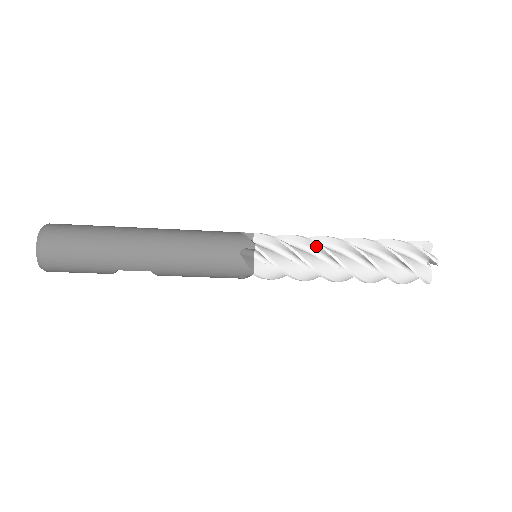
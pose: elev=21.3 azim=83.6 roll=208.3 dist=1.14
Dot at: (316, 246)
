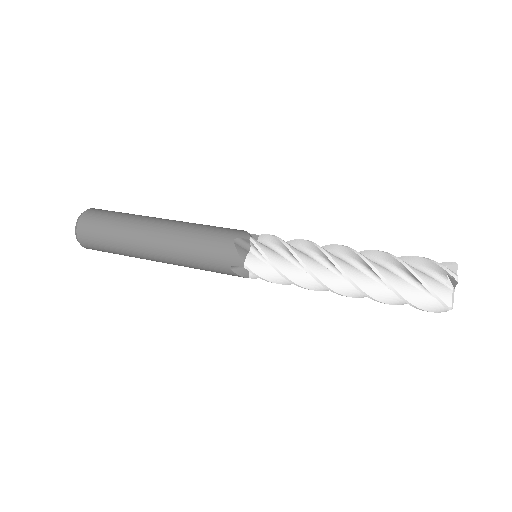
Dot at: (307, 270)
